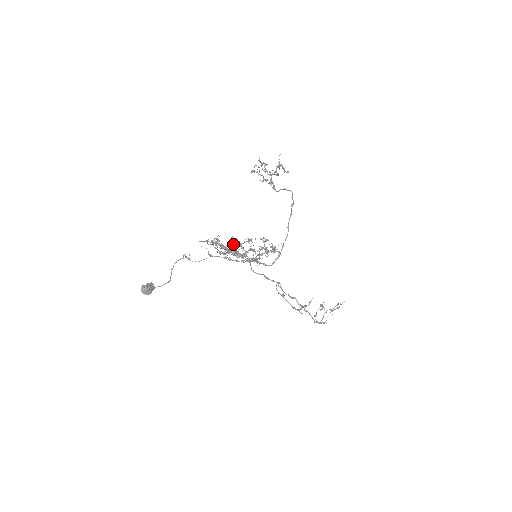
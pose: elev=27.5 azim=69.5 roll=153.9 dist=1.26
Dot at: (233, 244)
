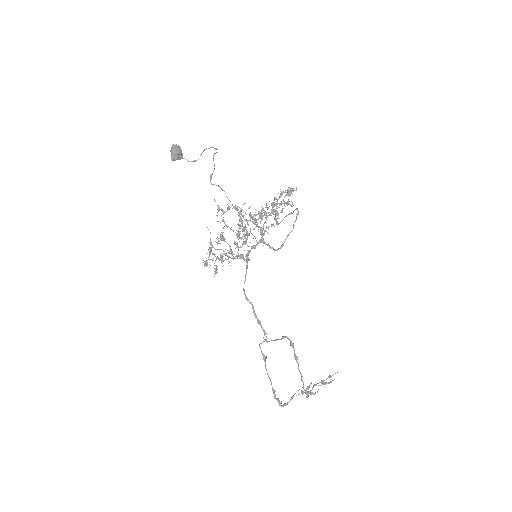
Dot at: (241, 221)
